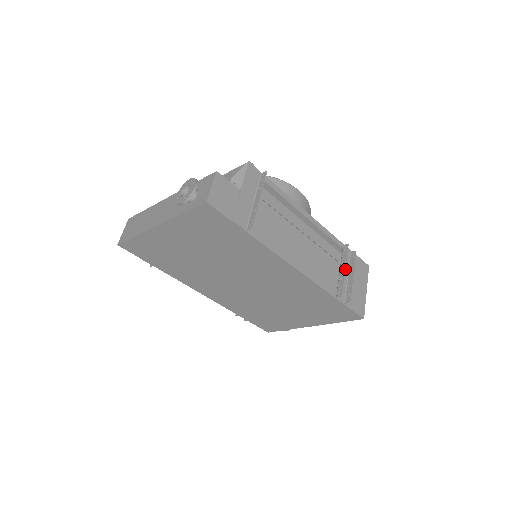
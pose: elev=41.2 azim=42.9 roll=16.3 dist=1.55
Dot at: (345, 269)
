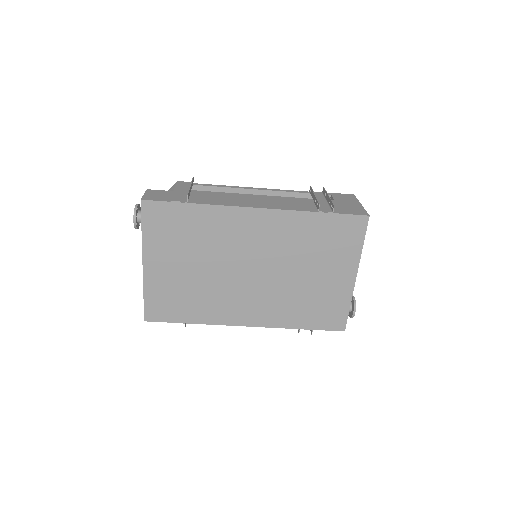
Dot at: (314, 195)
